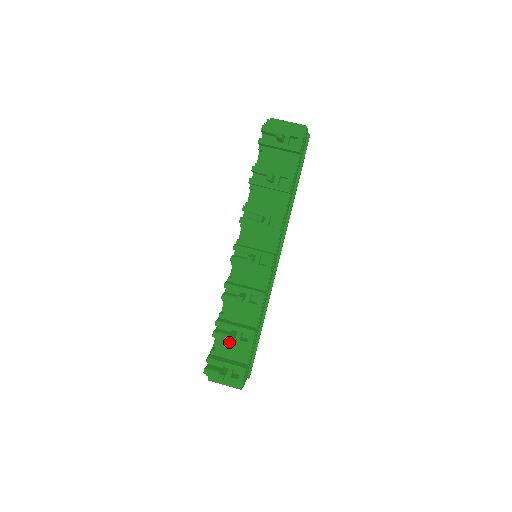
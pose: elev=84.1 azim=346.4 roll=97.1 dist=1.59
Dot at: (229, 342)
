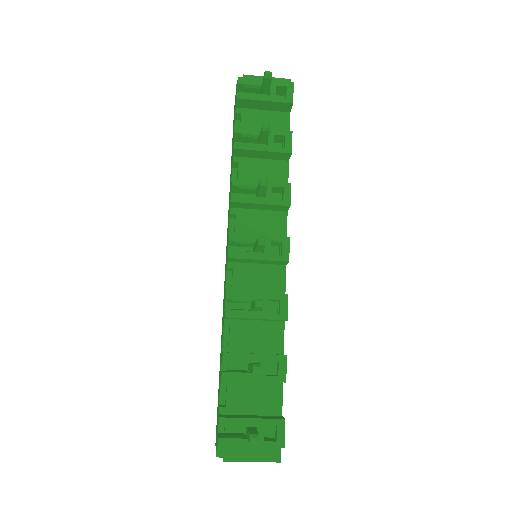
Dot at: (246, 387)
